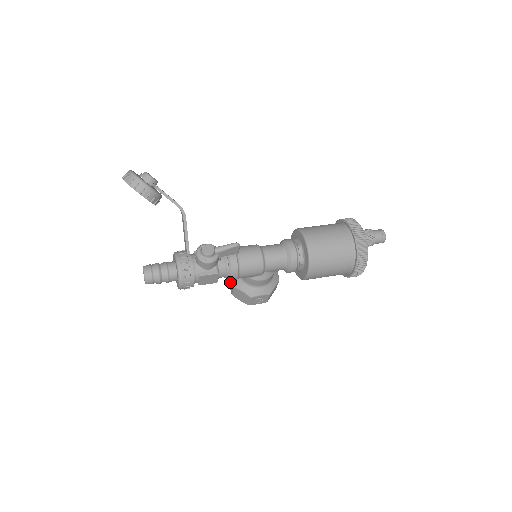
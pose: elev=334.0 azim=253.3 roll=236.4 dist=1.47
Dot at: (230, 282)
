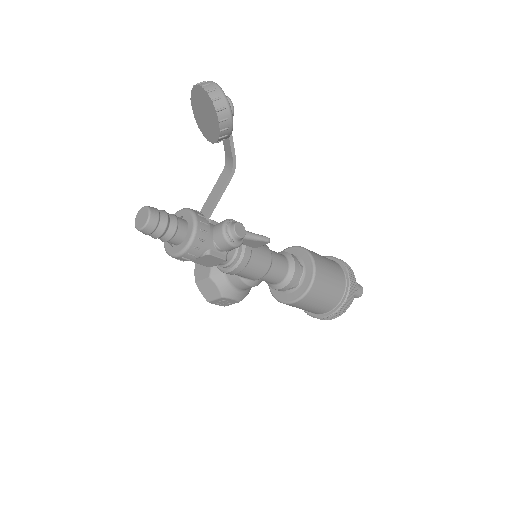
Dot at: (201, 267)
